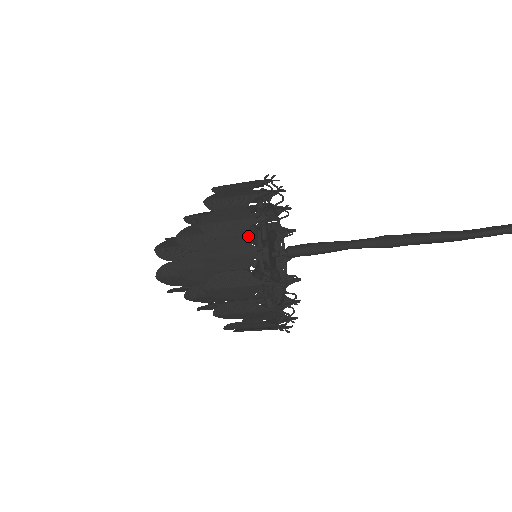
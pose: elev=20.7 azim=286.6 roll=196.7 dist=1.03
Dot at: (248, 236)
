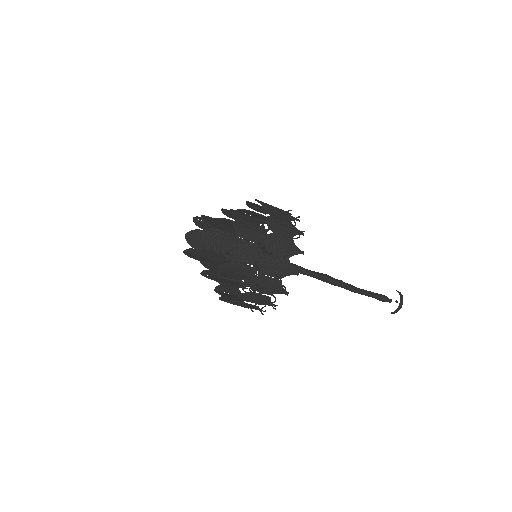
Dot at: occluded
